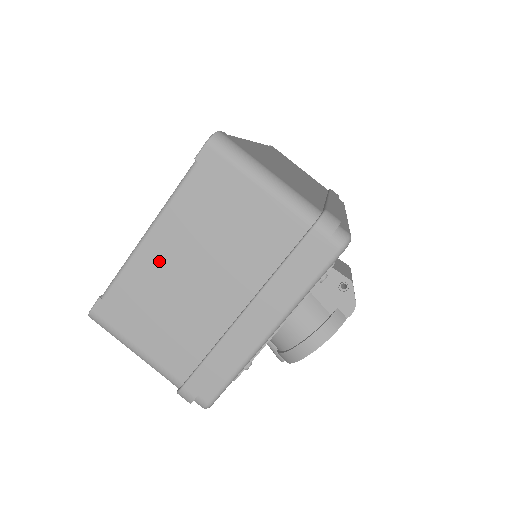
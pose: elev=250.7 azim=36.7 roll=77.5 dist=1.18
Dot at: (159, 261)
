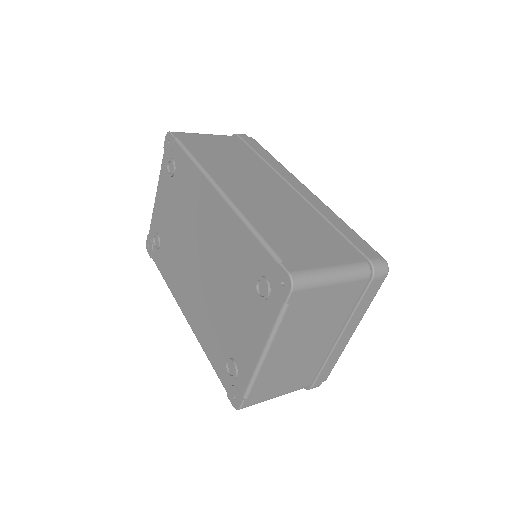
Dot at: (278, 359)
